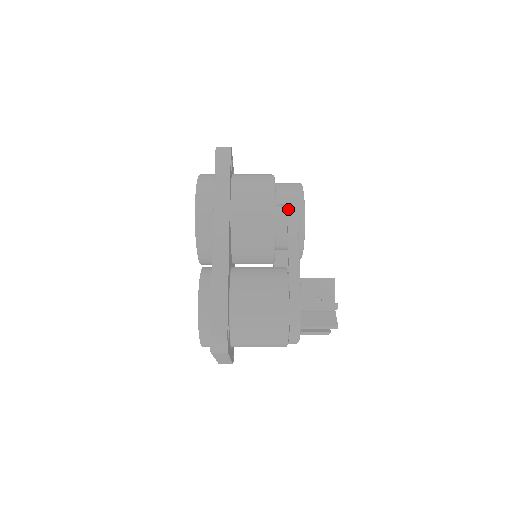
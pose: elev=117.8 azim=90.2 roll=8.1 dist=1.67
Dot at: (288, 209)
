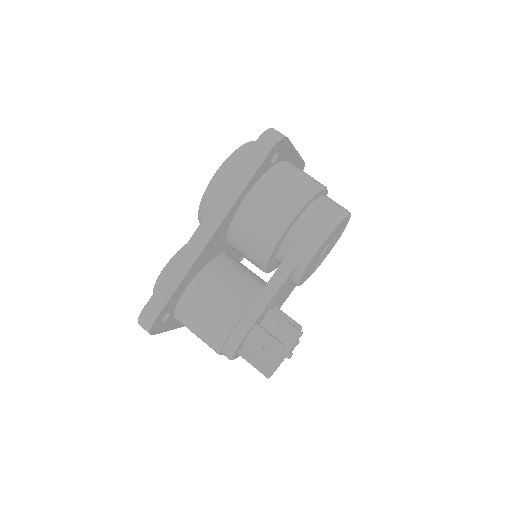
Dot at: (298, 242)
